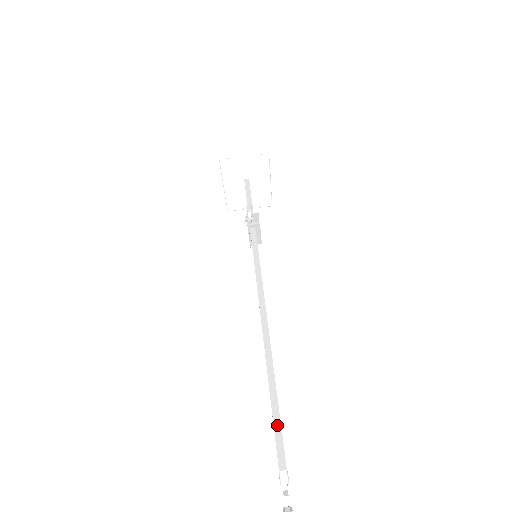
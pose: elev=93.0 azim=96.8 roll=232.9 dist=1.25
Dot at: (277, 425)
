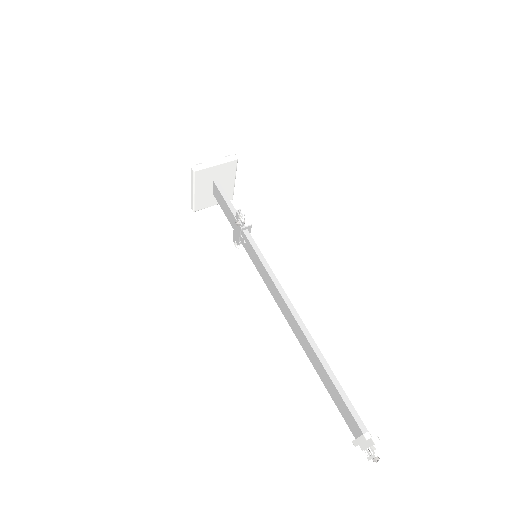
Dot at: (346, 399)
